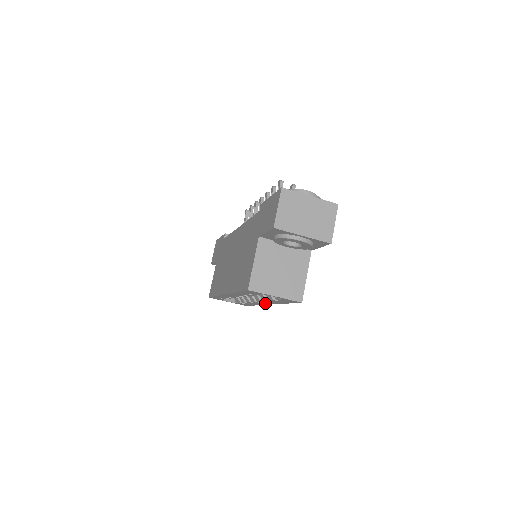
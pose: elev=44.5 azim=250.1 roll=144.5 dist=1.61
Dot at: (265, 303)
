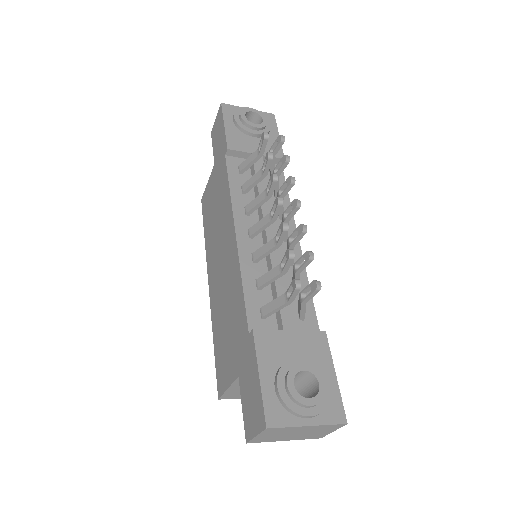
Dot at: occluded
